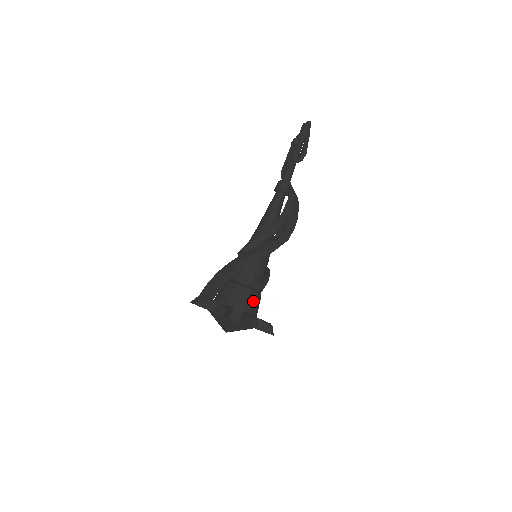
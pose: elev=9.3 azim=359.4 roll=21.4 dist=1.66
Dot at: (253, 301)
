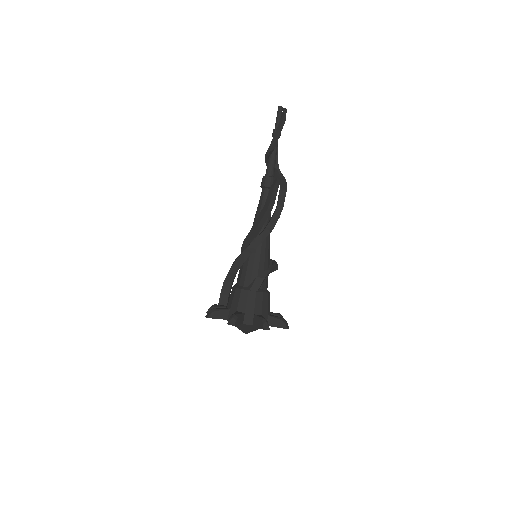
Dot at: (246, 300)
